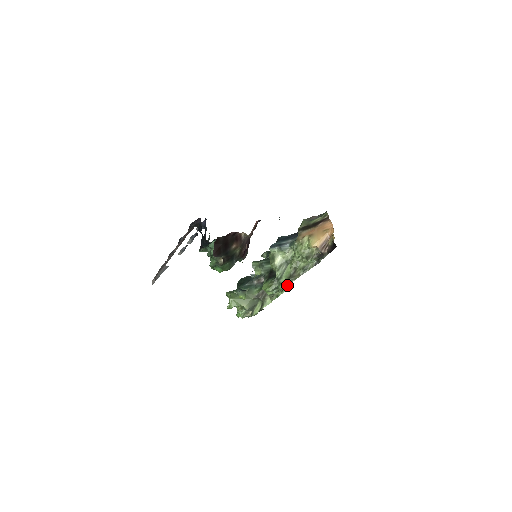
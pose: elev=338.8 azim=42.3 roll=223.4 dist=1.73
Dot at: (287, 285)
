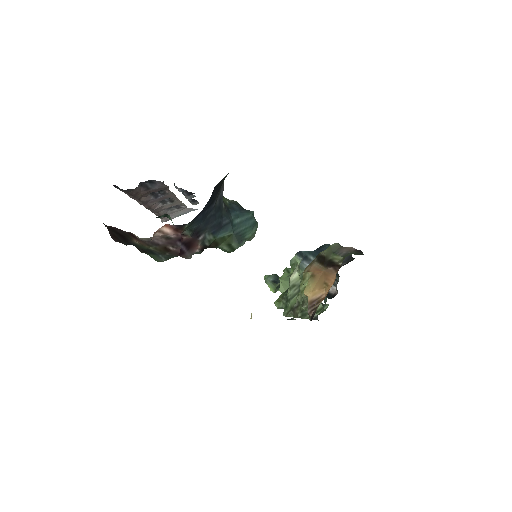
Dot at: (286, 315)
